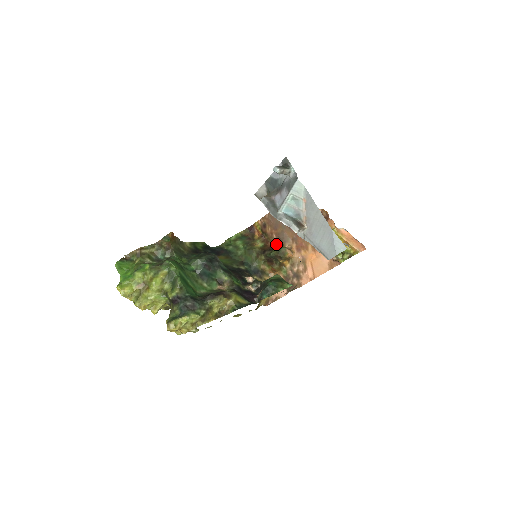
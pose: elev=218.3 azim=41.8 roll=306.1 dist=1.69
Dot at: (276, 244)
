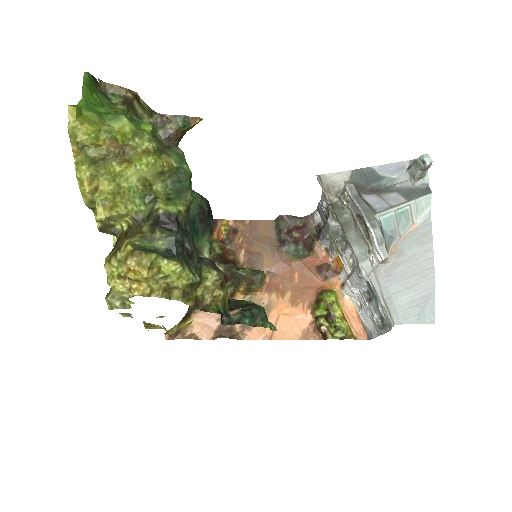
Dot at: (239, 263)
